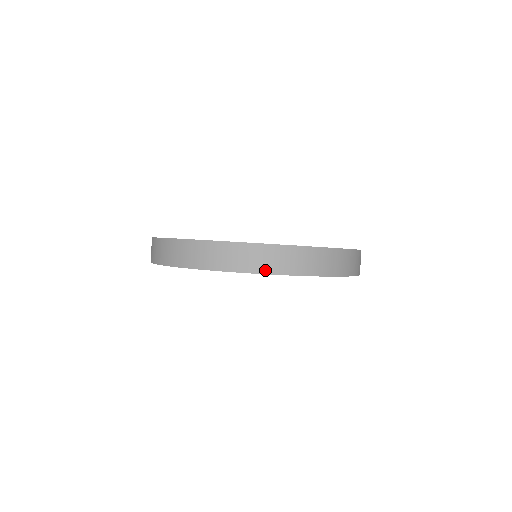
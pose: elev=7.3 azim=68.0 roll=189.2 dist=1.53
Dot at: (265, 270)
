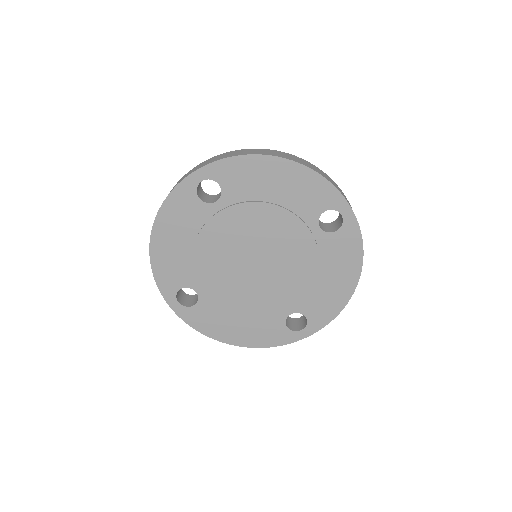
Dot at: (171, 191)
